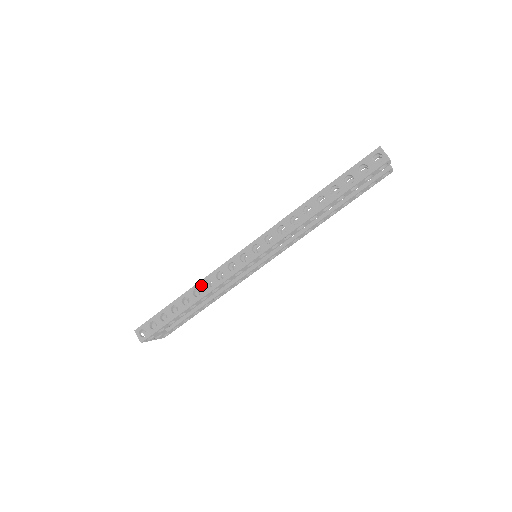
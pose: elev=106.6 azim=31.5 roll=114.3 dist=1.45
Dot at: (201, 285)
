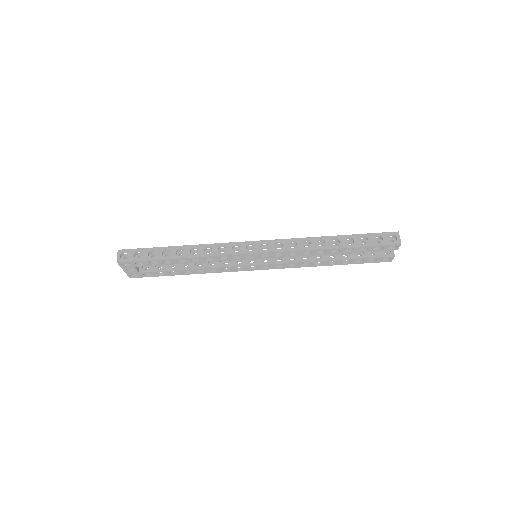
Dot at: (201, 247)
